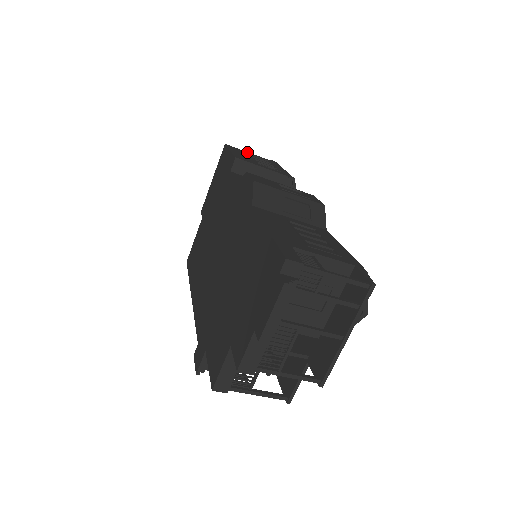
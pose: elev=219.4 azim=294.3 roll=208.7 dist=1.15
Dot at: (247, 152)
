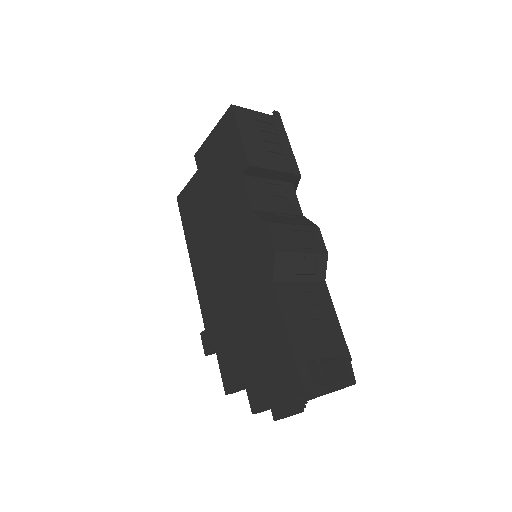
Dot at: (253, 112)
